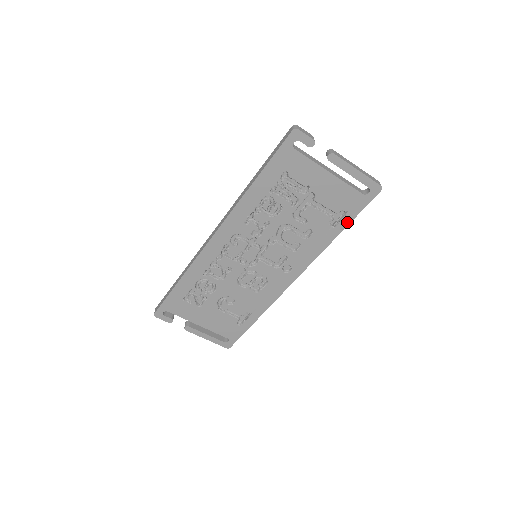
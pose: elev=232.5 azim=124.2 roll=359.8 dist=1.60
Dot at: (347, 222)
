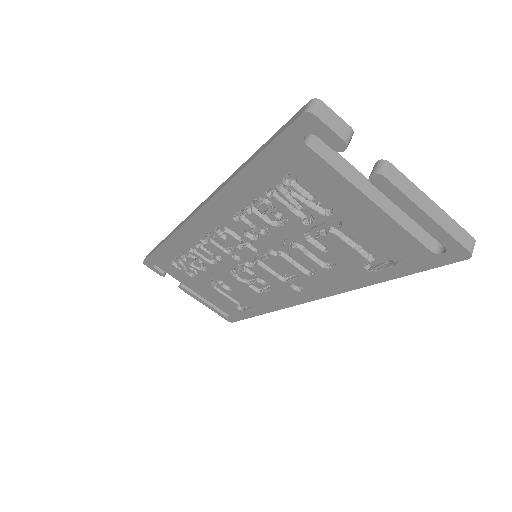
Dot at: (395, 274)
